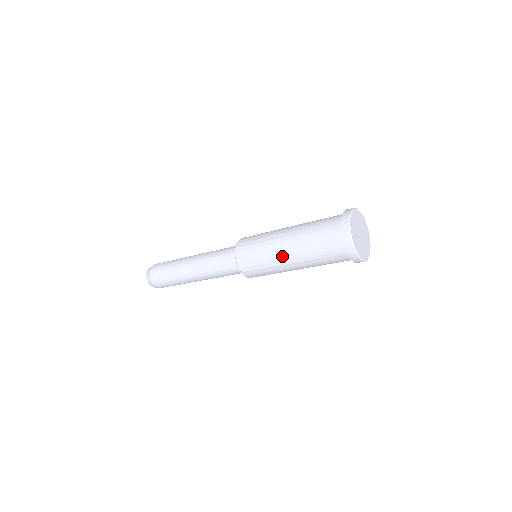
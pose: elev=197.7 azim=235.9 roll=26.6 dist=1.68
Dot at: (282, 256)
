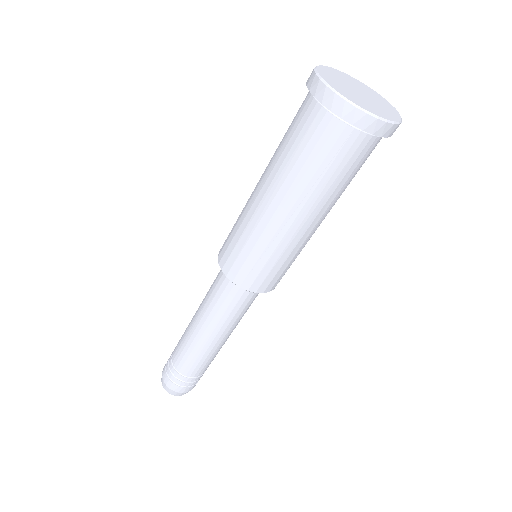
Dot at: (267, 213)
